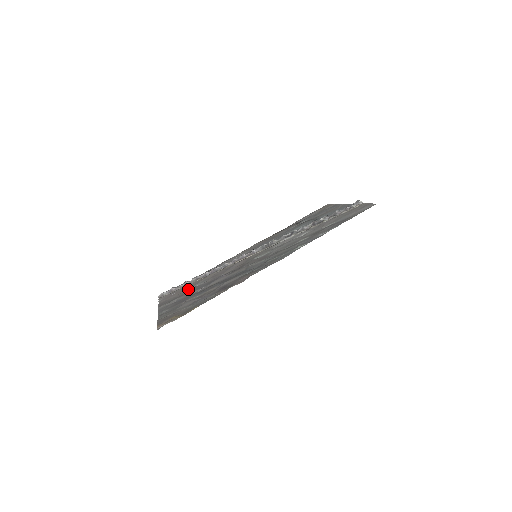
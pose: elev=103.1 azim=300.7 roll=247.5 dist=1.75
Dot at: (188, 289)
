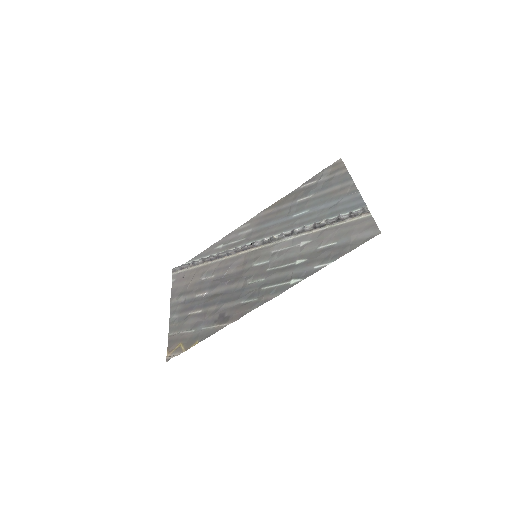
Dot at: (195, 281)
